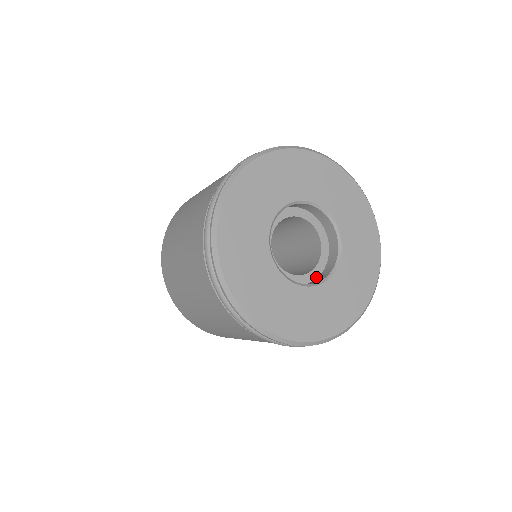
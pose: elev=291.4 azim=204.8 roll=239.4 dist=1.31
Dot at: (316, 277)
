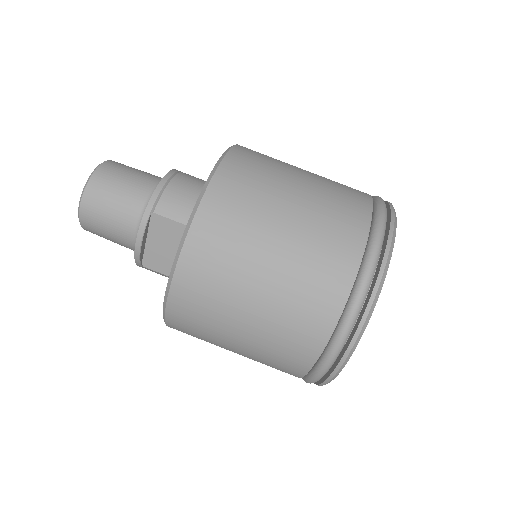
Dot at: occluded
